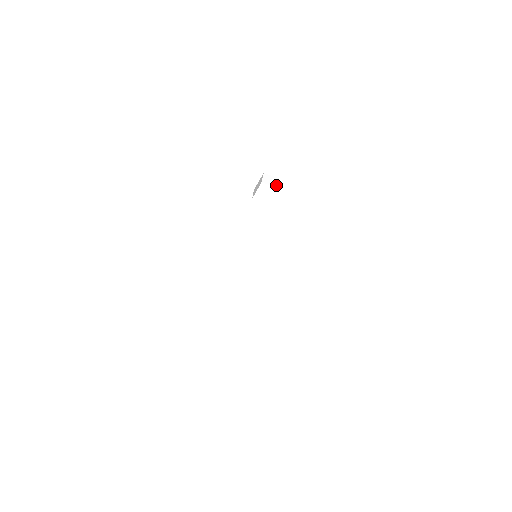
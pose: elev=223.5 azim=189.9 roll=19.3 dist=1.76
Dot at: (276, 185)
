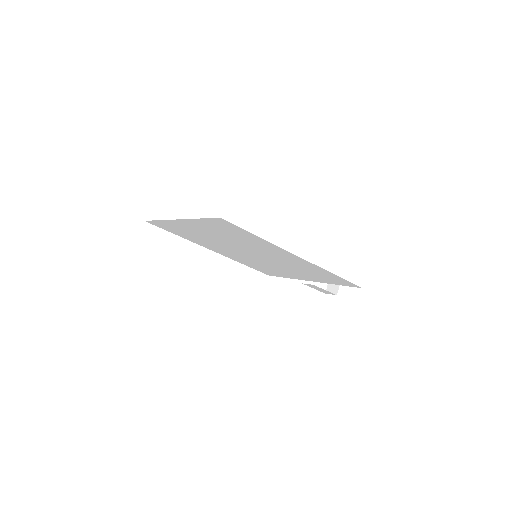
Dot at: (337, 292)
